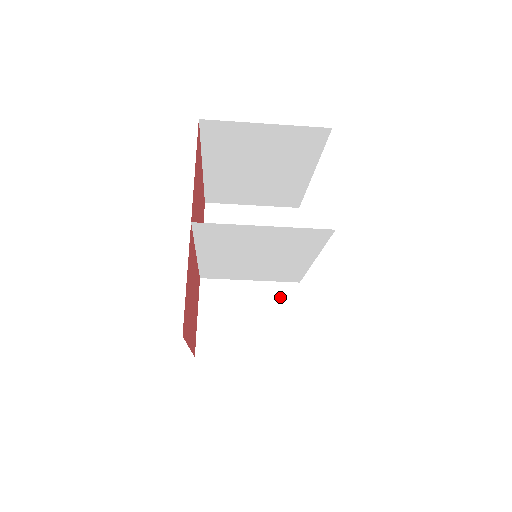
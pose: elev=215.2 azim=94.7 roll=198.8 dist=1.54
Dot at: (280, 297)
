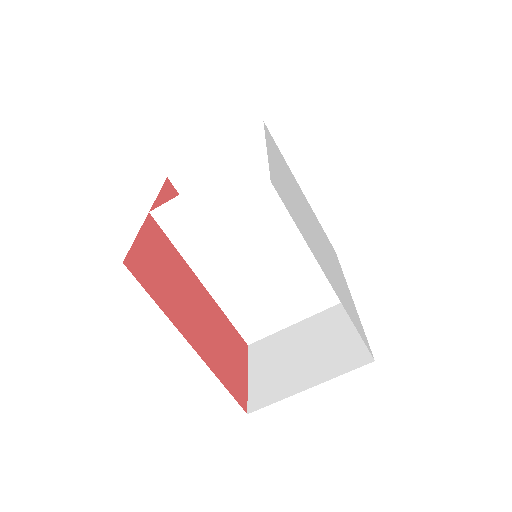
Dot at: (333, 319)
